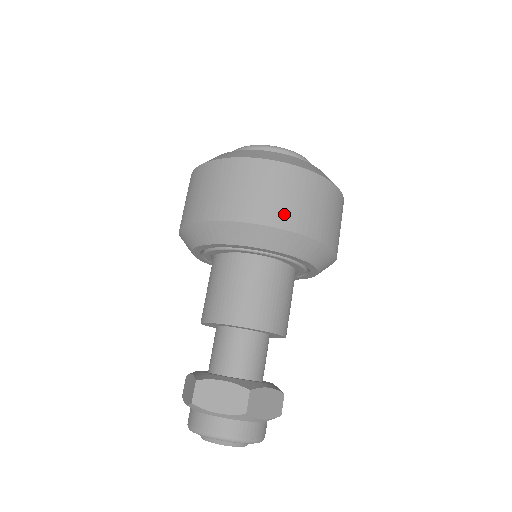
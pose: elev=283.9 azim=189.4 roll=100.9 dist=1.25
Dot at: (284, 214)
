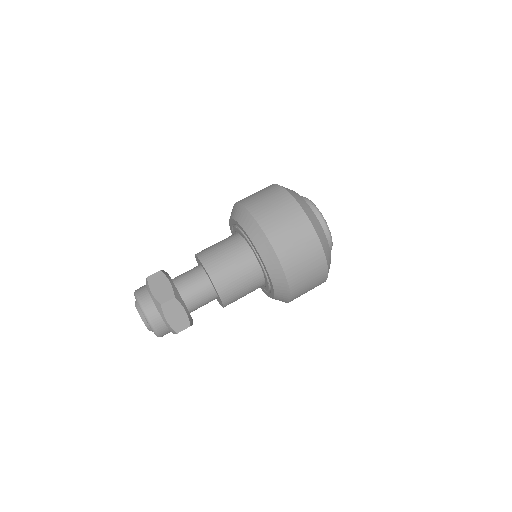
Dot at: (299, 288)
